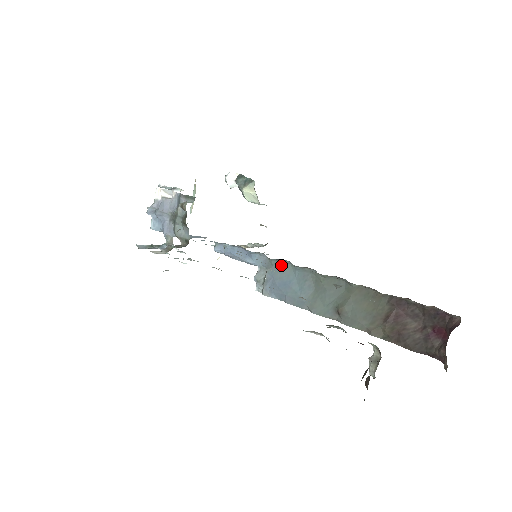
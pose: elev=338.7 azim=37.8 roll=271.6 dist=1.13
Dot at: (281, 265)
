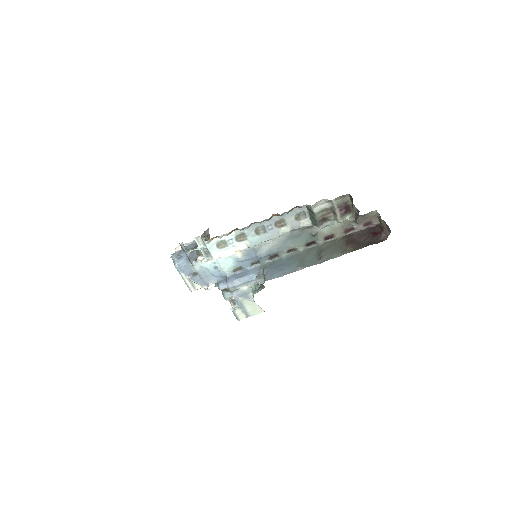
Dot at: (272, 263)
